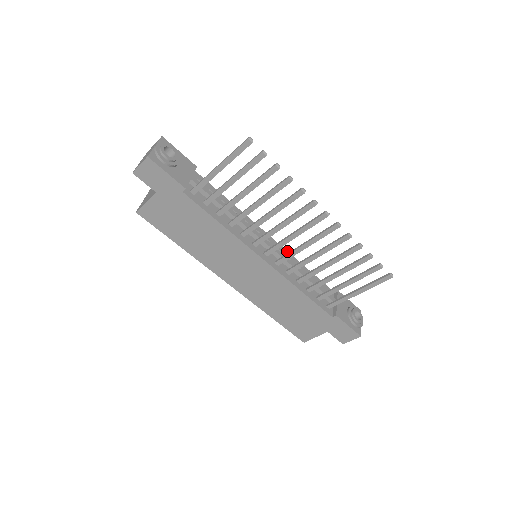
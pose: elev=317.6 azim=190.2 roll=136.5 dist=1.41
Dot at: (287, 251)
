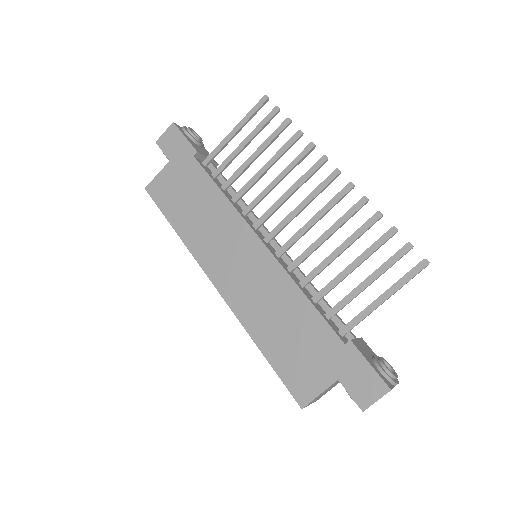
Dot at: occluded
